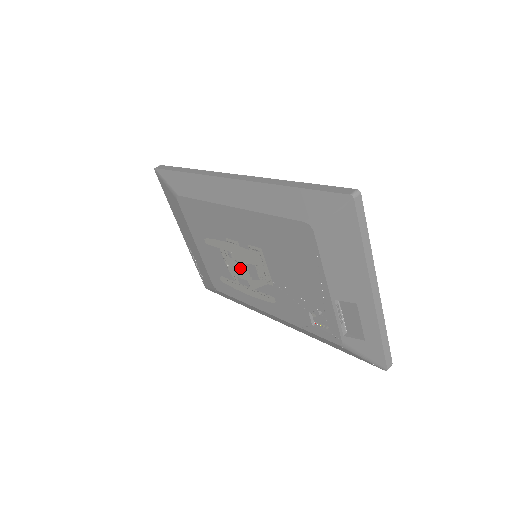
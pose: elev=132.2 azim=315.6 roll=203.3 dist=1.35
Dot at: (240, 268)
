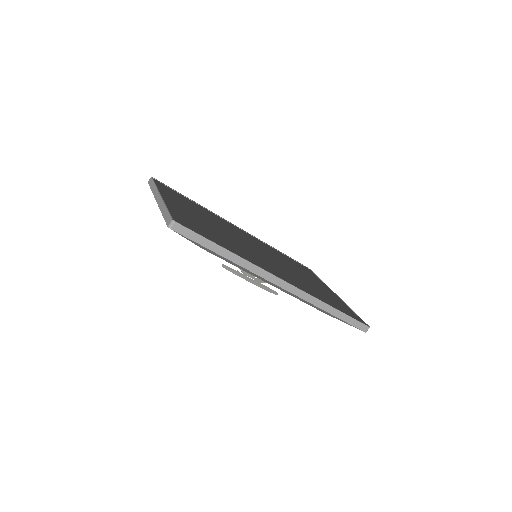
Dot at: (249, 276)
